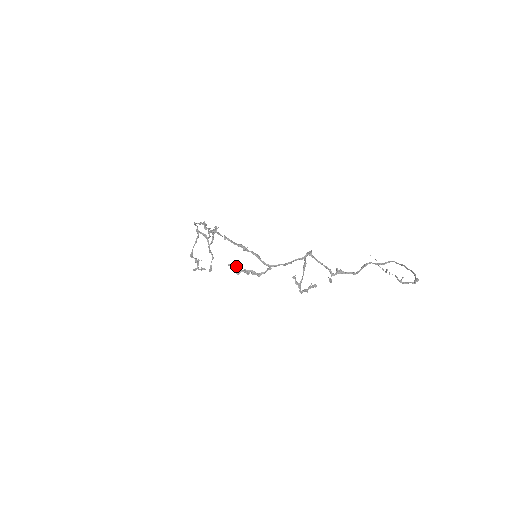
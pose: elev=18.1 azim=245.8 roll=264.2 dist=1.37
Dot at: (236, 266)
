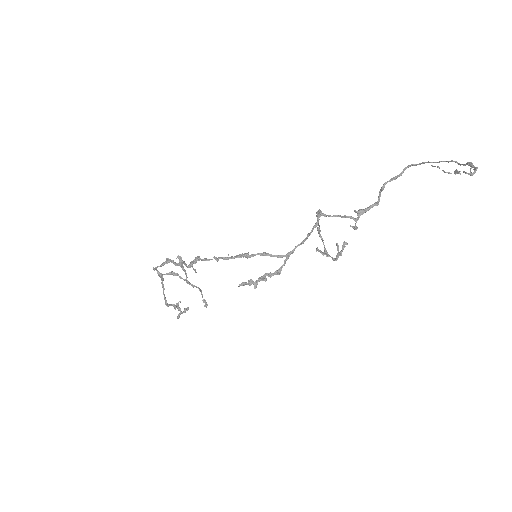
Dot at: (248, 281)
